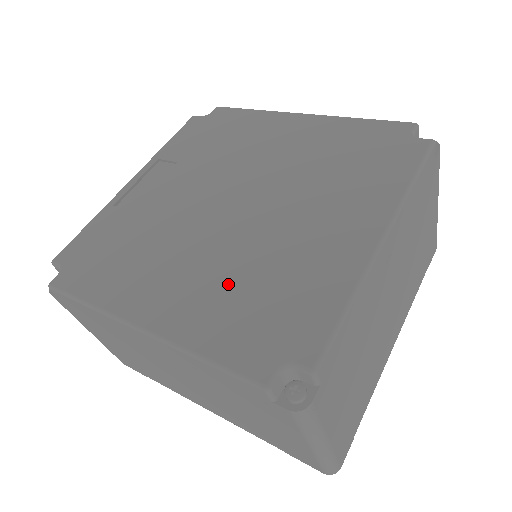
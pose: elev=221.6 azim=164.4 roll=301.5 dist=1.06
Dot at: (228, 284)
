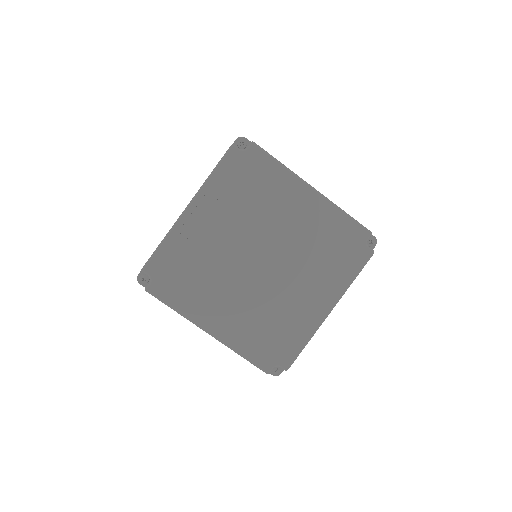
Dot at: (255, 319)
